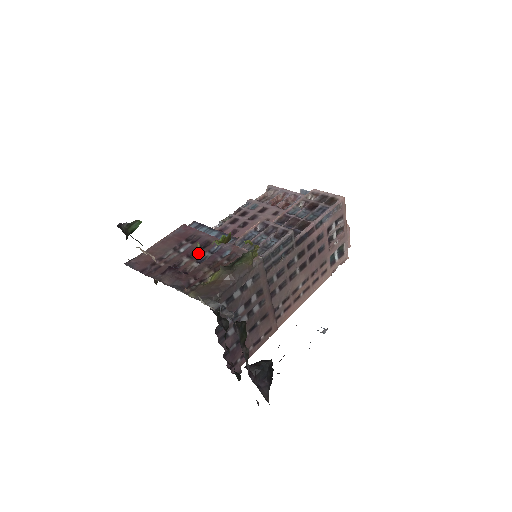
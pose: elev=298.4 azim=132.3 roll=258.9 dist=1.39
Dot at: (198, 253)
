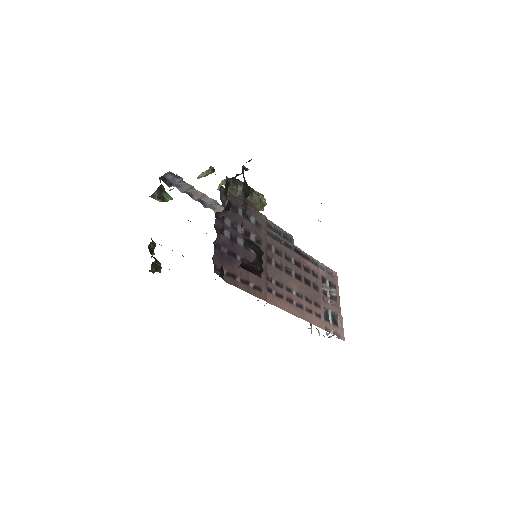
Dot at: occluded
